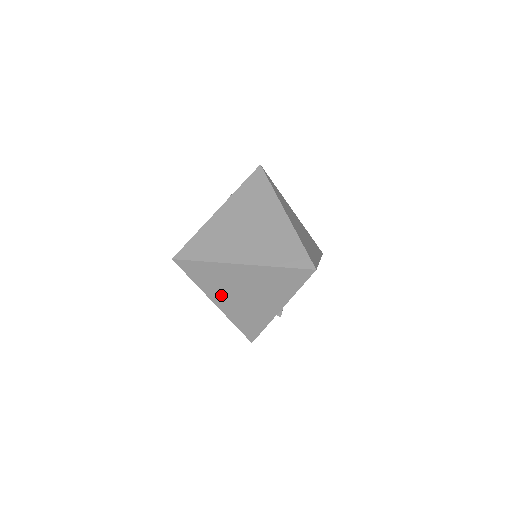
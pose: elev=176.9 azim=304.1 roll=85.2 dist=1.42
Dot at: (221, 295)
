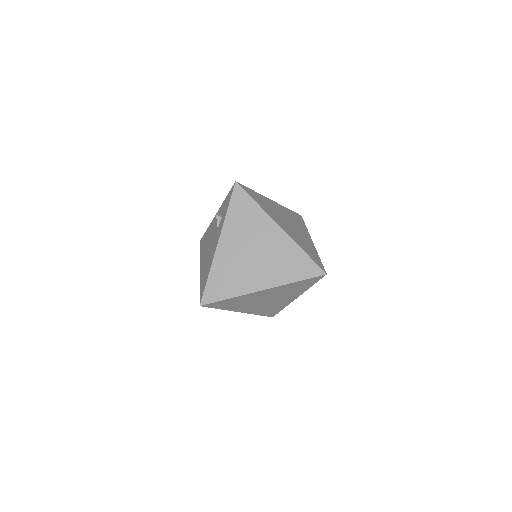
Dot at: (245, 307)
